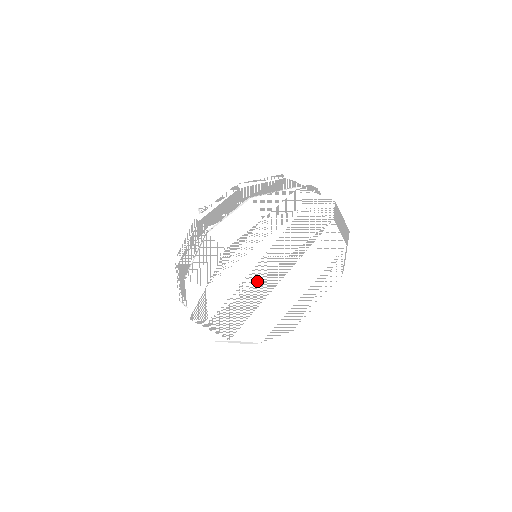
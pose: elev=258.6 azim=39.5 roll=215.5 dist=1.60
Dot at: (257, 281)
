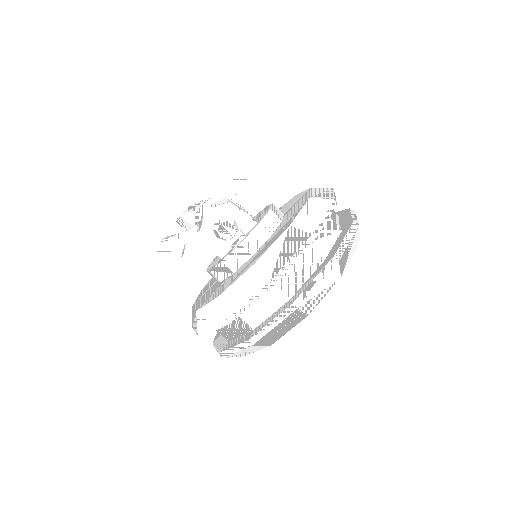
Dot at: occluded
